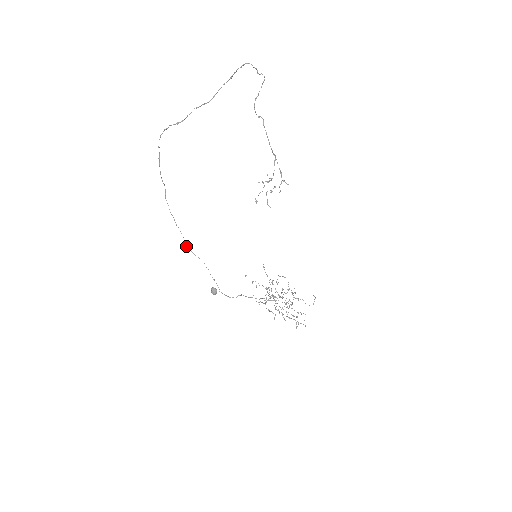
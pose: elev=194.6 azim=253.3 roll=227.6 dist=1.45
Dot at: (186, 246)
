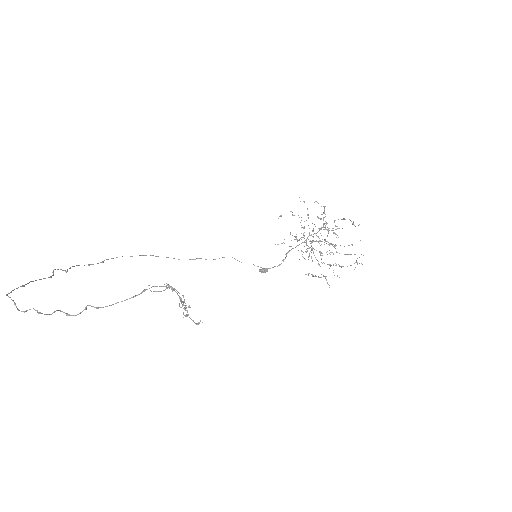
Dot at: occluded
